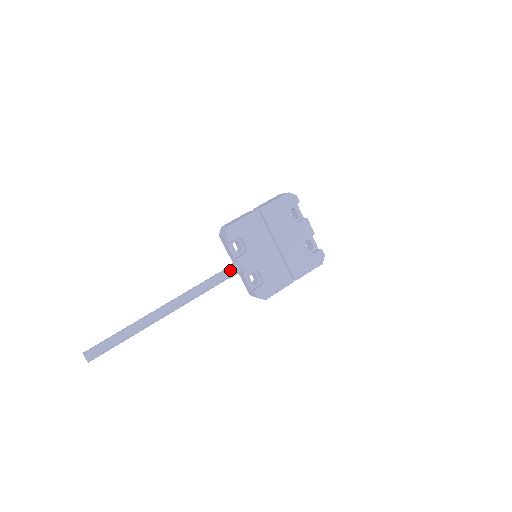
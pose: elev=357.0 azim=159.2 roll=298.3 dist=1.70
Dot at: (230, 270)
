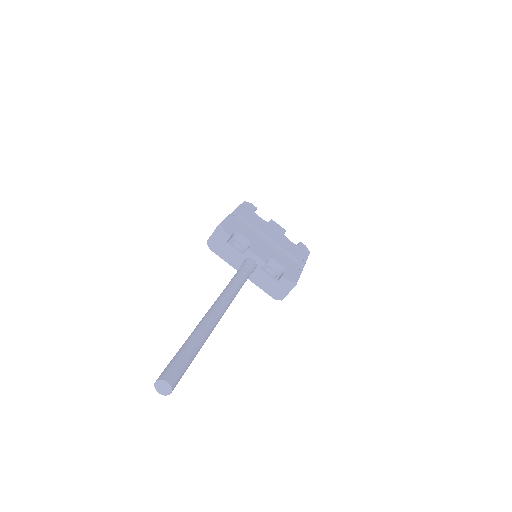
Dot at: (247, 263)
